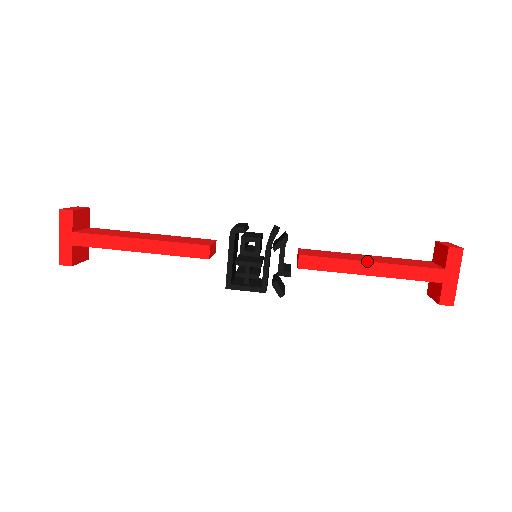
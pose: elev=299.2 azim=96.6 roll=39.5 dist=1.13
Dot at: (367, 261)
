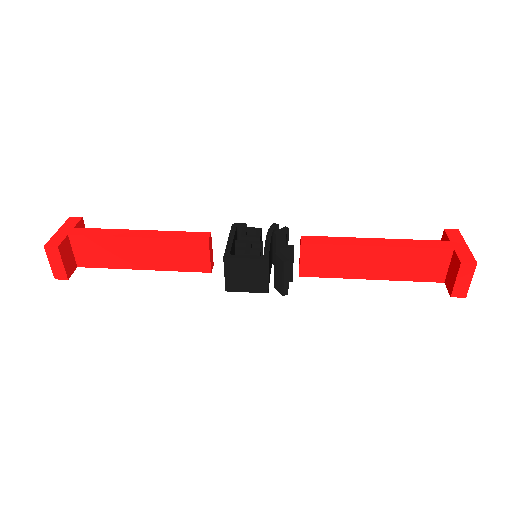
Dot at: (370, 238)
